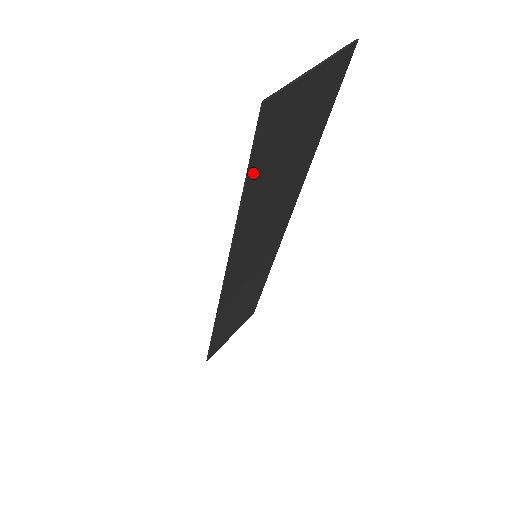
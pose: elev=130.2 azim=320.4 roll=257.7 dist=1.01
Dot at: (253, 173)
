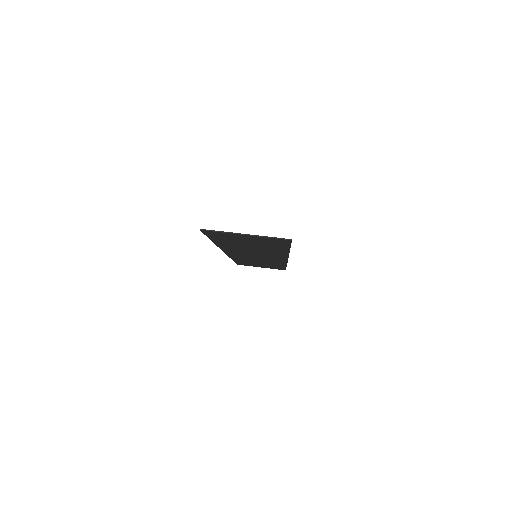
Dot at: (214, 239)
